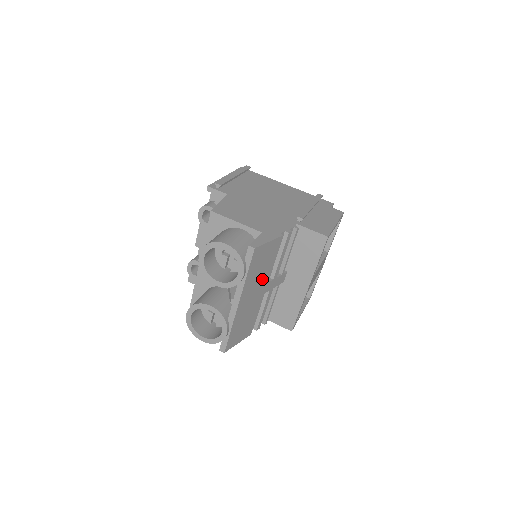
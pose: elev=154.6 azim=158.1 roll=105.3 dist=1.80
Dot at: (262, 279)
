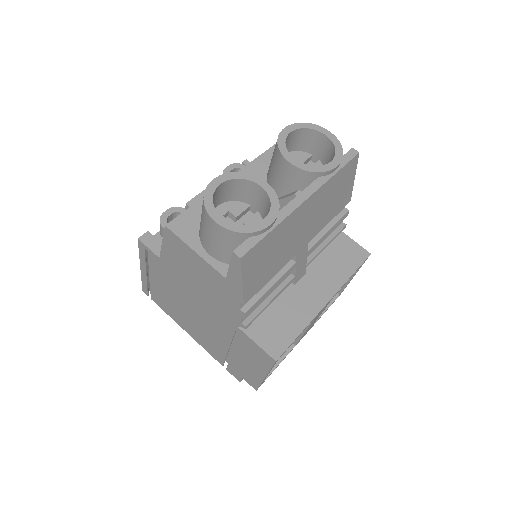
Dot at: (317, 220)
